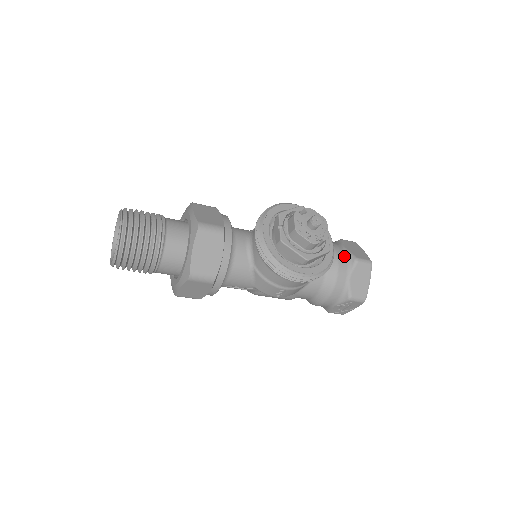
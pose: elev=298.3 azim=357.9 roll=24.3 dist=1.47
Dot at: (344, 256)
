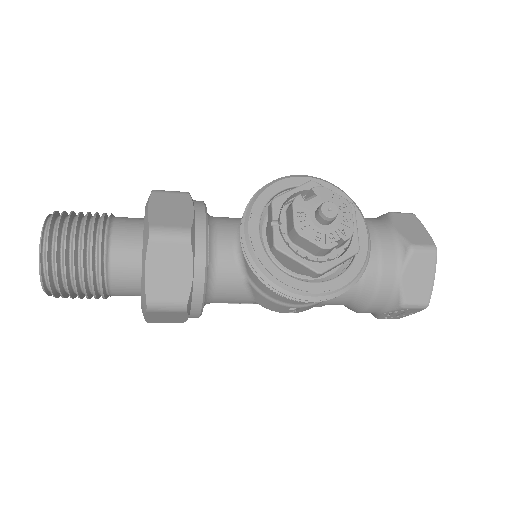
Dot at: (391, 243)
